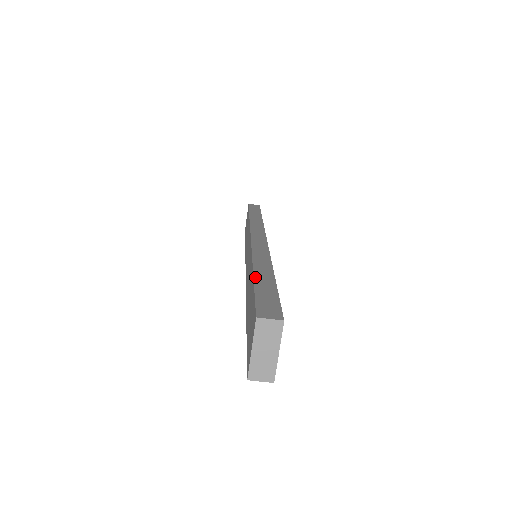
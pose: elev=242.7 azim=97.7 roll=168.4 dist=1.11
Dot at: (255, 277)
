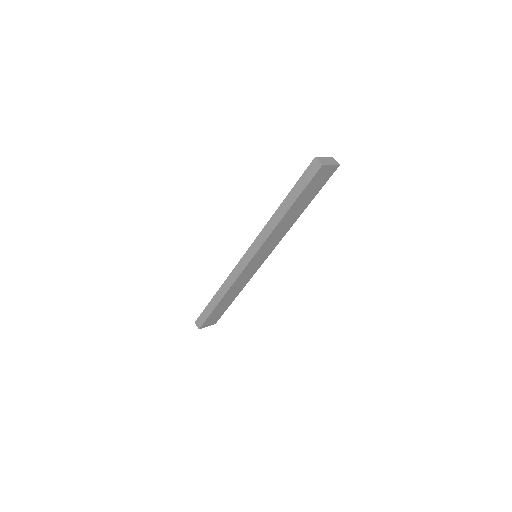
Dot at: occluded
